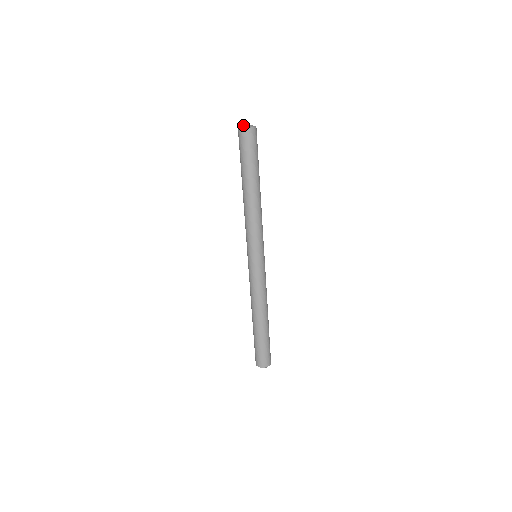
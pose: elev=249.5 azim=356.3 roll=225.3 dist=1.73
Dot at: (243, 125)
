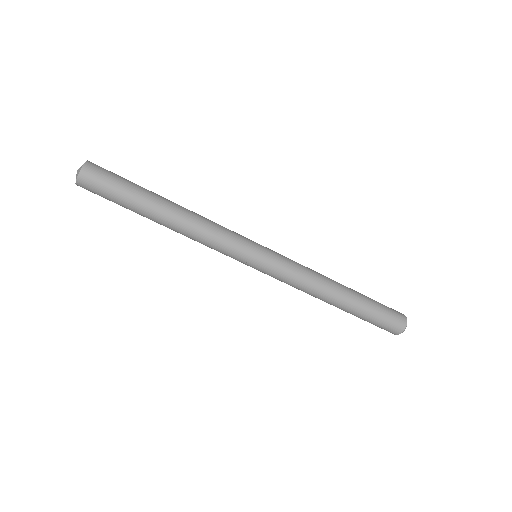
Dot at: (76, 176)
